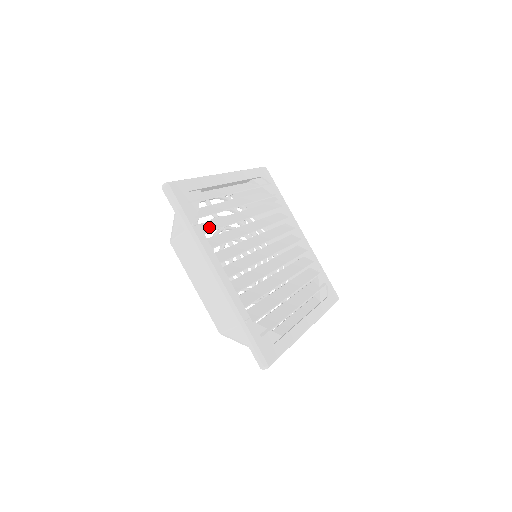
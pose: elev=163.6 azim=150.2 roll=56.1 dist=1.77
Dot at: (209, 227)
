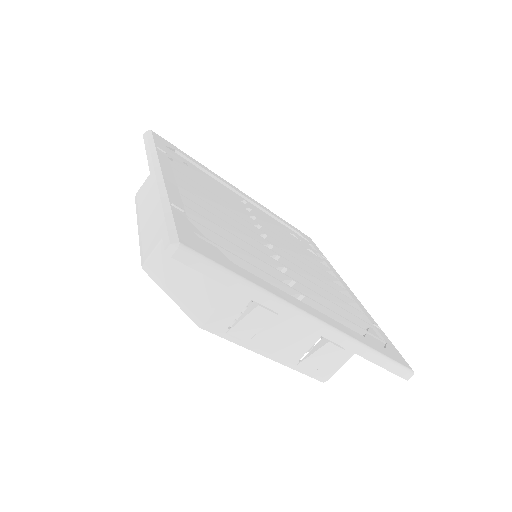
Dot at: (184, 173)
